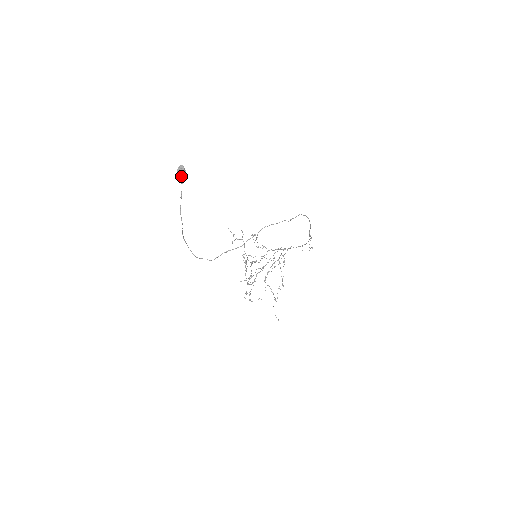
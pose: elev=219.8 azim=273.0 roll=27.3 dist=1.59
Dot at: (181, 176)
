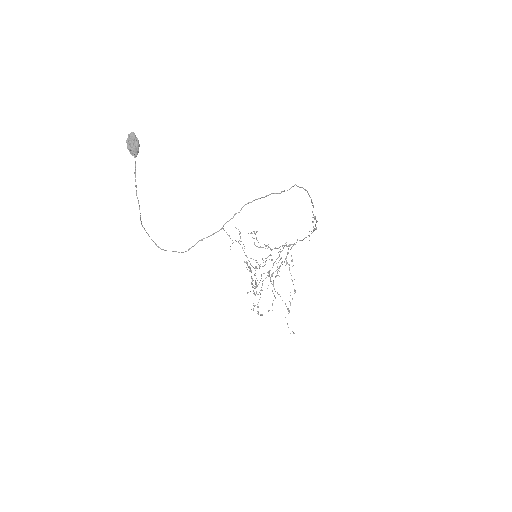
Dot at: (132, 146)
